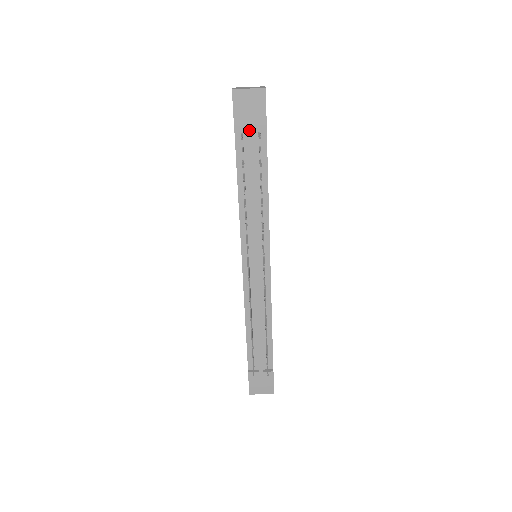
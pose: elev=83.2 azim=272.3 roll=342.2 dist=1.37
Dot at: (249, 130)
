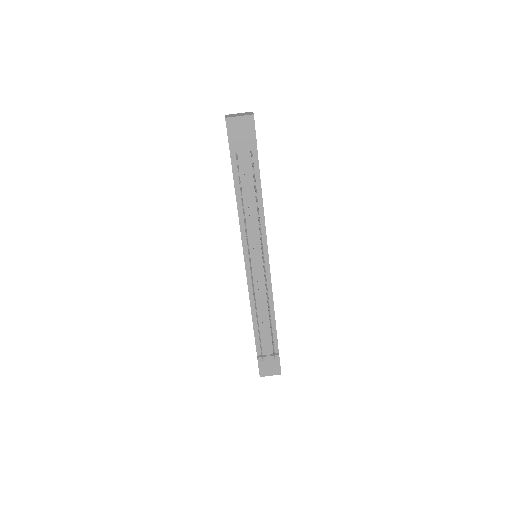
Dot at: (242, 150)
